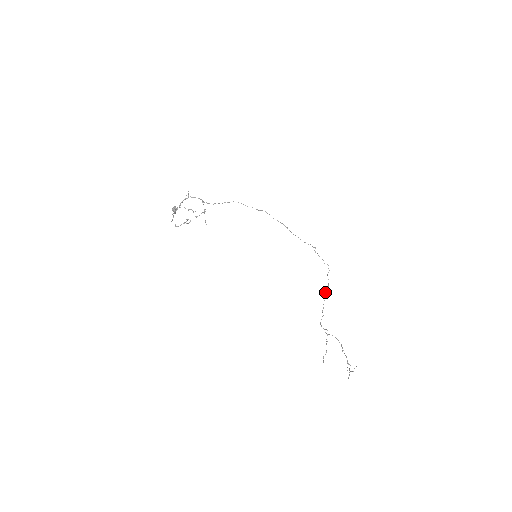
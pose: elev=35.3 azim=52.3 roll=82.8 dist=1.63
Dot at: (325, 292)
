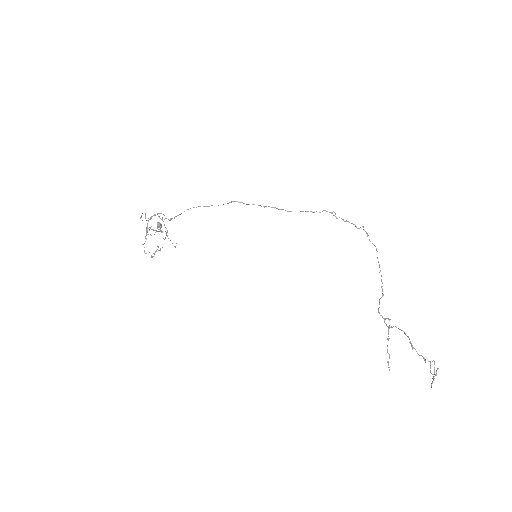
Dot at: occluded
